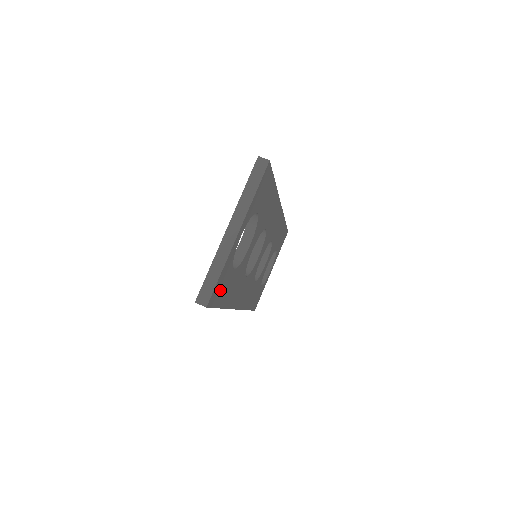
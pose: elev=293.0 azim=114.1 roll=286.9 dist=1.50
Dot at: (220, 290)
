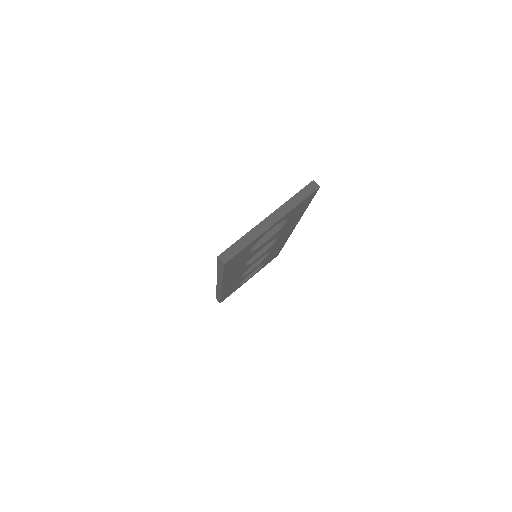
Dot at: (235, 259)
